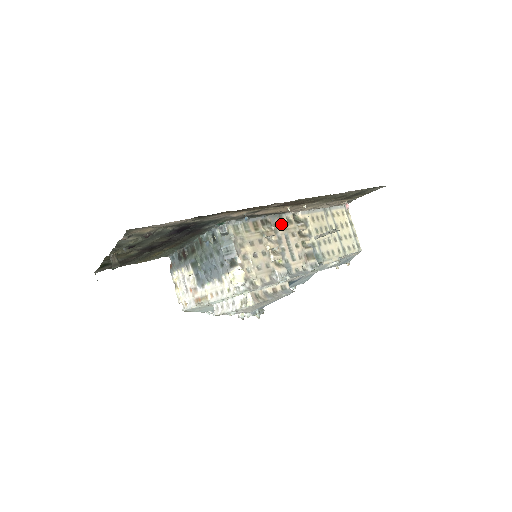
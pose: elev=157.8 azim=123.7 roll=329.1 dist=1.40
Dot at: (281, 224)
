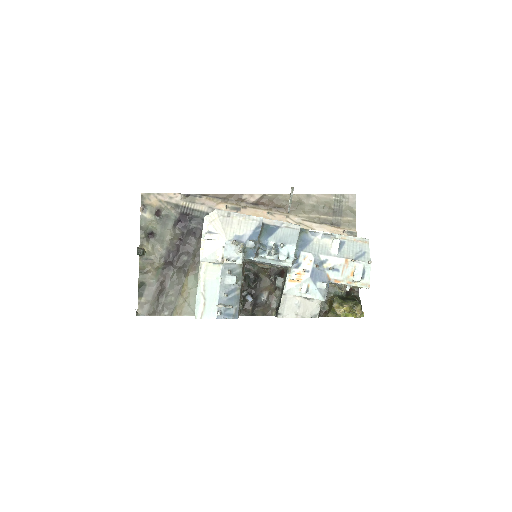
Dot at: occluded
